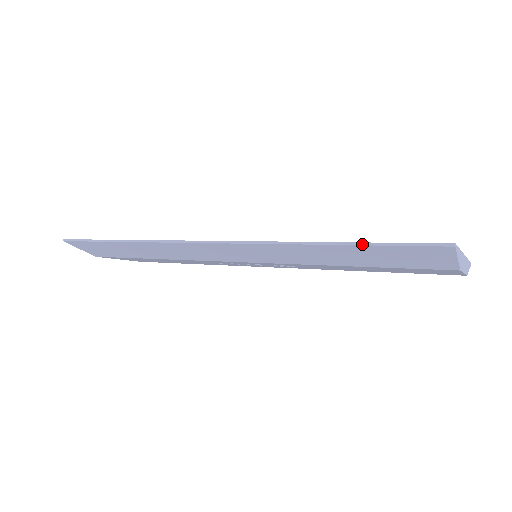
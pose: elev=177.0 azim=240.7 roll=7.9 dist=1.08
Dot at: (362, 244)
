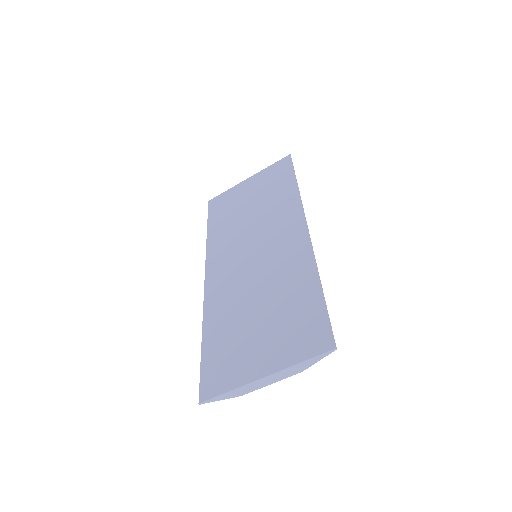
Dot at: (201, 357)
